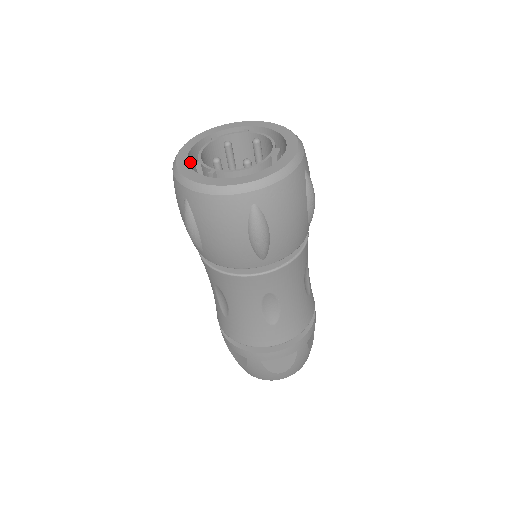
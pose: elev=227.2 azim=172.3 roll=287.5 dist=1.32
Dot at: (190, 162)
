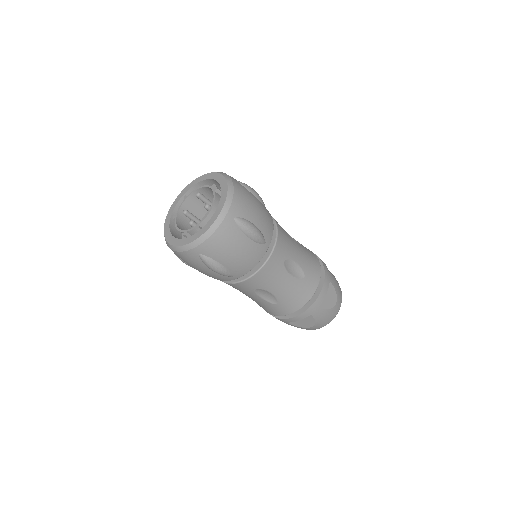
Dot at: occluded
